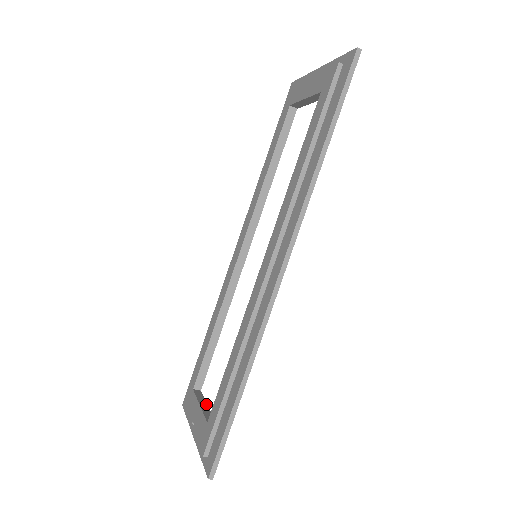
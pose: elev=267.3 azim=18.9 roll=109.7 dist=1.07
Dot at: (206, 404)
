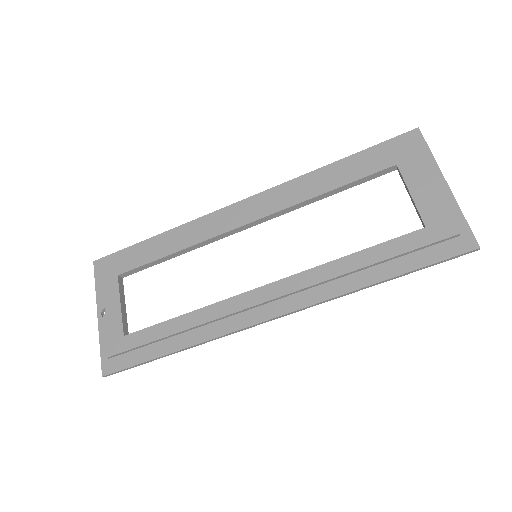
Dot at: (125, 304)
